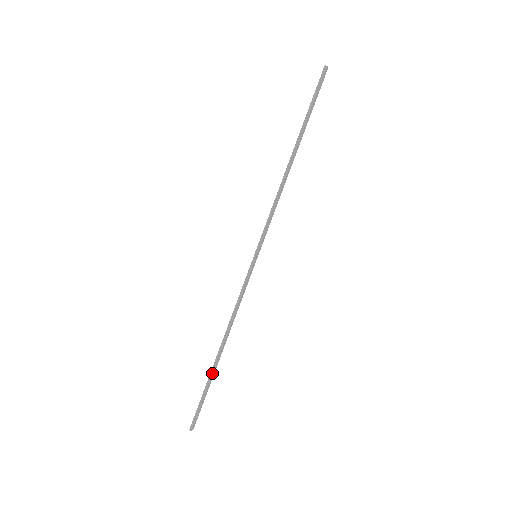
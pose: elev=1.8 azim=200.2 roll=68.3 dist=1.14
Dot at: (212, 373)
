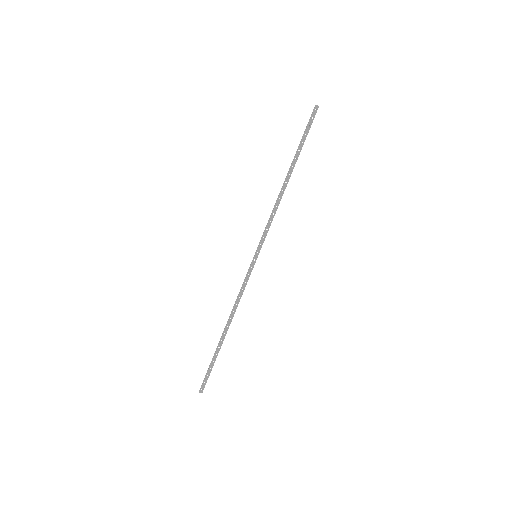
Dot at: (217, 347)
